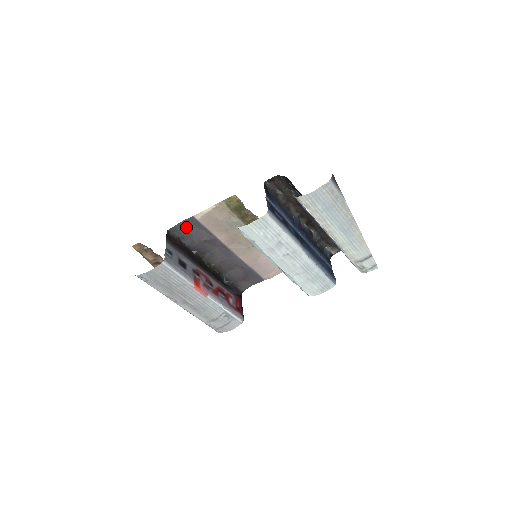
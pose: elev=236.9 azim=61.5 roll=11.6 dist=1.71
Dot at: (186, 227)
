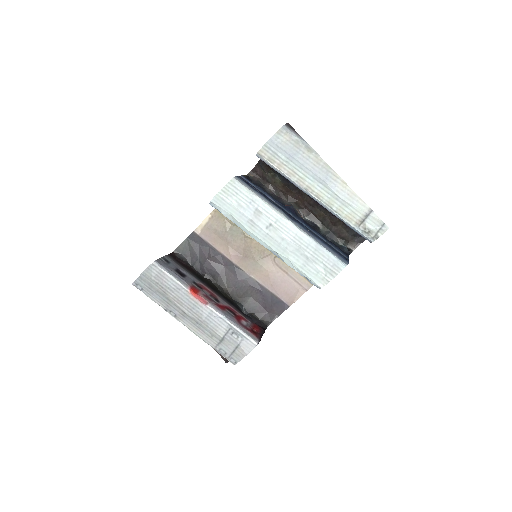
Dot at: (190, 246)
